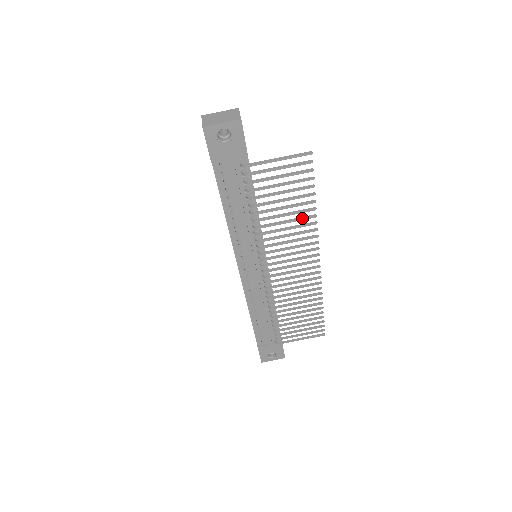
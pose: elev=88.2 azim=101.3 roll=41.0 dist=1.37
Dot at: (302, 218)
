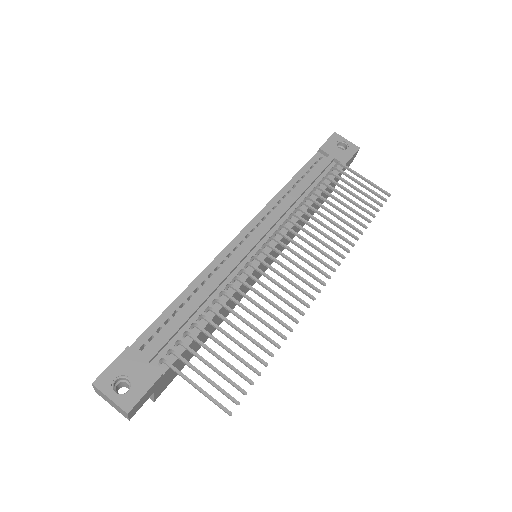
Dot at: occluded
